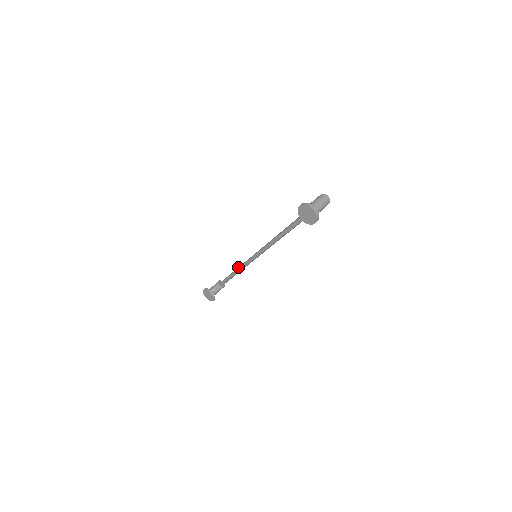
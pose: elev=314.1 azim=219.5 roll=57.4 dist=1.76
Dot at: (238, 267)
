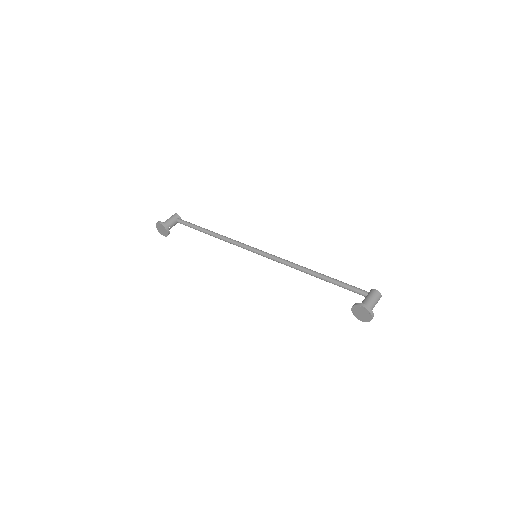
Dot at: (219, 235)
